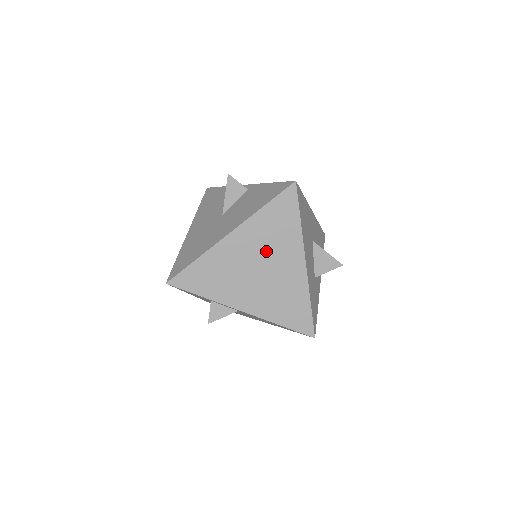
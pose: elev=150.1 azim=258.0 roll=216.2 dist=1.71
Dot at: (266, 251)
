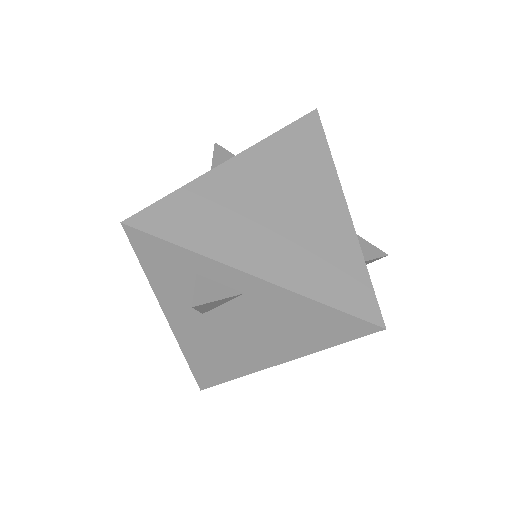
Dot at: (287, 187)
